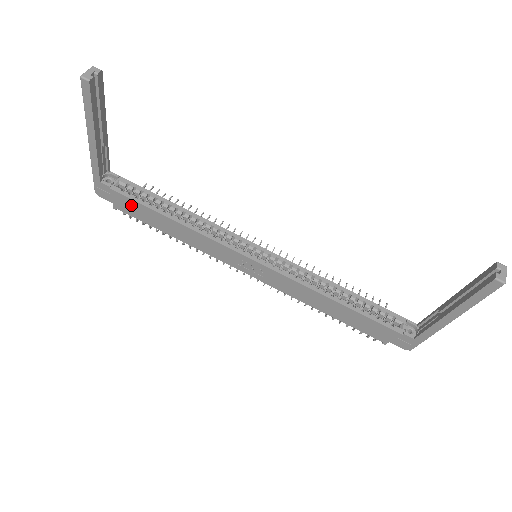
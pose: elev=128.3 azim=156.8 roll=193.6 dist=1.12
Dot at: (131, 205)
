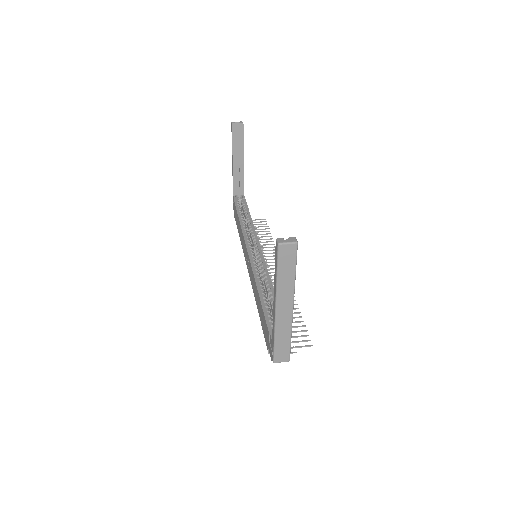
Dot at: occluded
